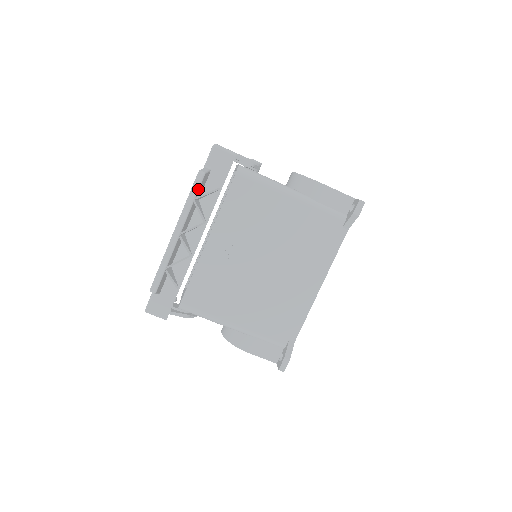
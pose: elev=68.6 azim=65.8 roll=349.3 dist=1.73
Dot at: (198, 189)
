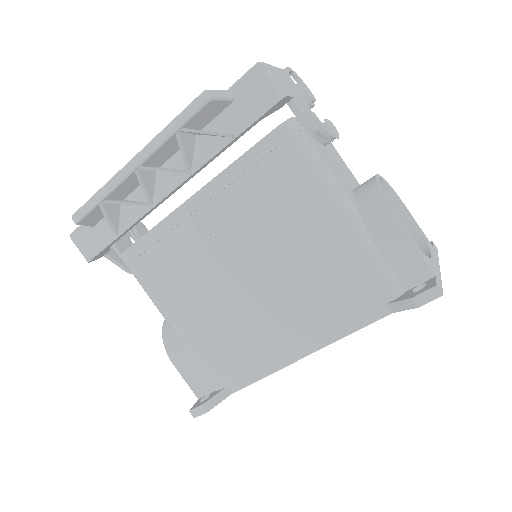
Dot at: (190, 117)
